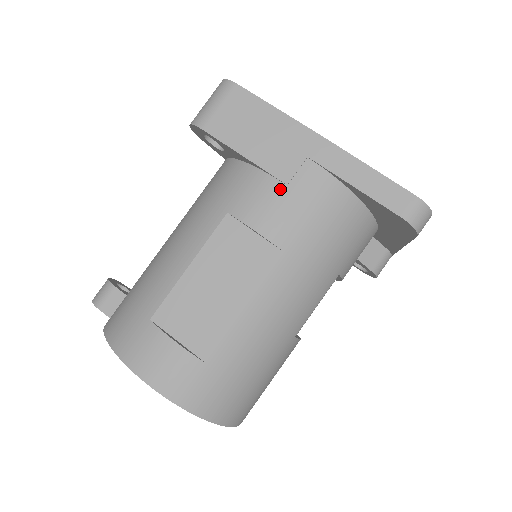
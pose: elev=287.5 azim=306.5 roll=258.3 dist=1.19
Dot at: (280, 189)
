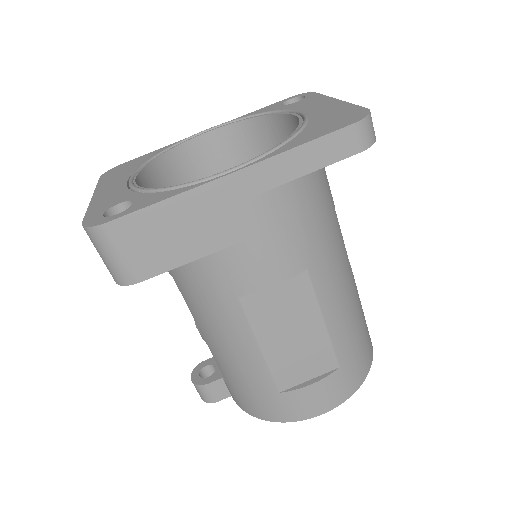
Dot at: (254, 244)
